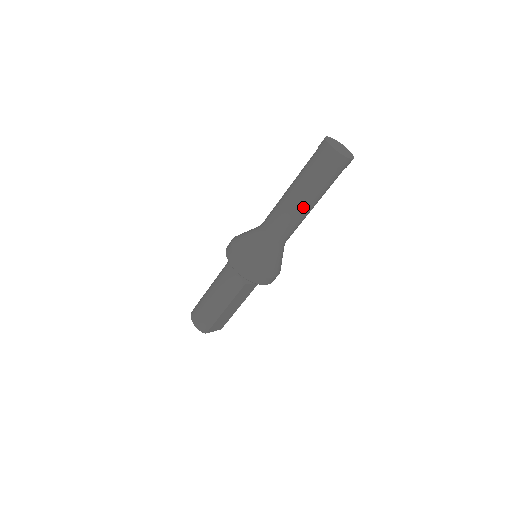
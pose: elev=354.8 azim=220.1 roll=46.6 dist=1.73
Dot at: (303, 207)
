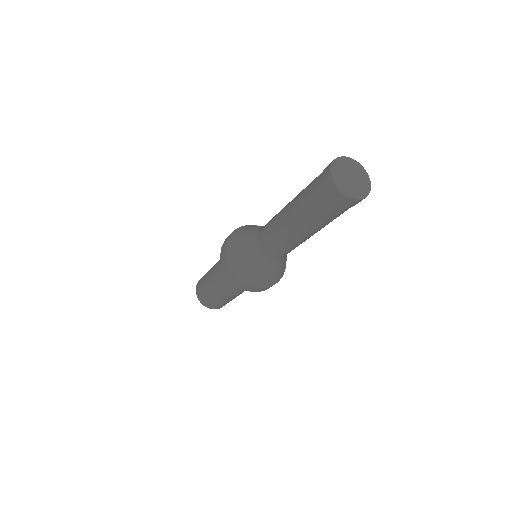
Dot at: (311, 235)
